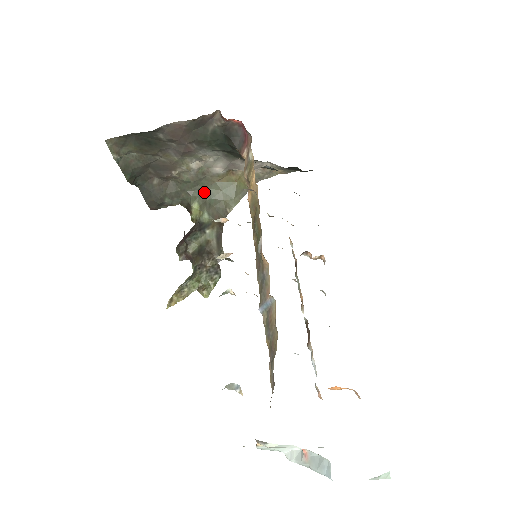
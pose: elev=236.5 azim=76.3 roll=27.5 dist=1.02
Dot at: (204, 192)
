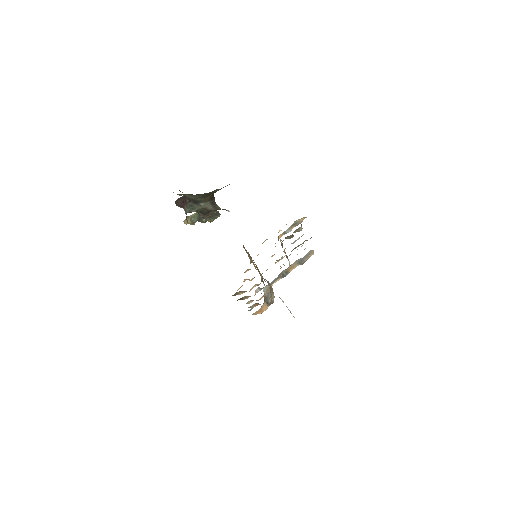
Dot at: occluded
